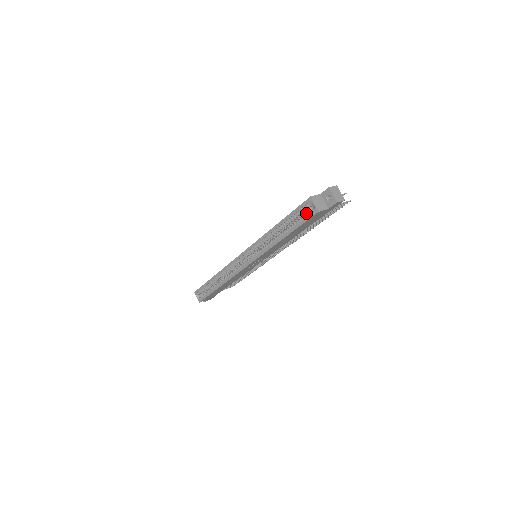
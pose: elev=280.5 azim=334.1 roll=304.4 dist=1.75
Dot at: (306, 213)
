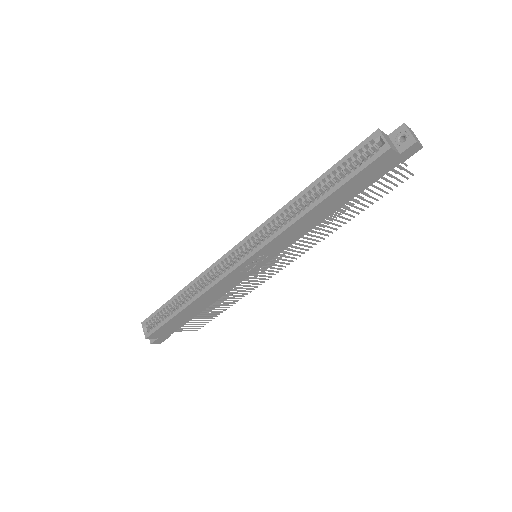
Dot at: occluded
